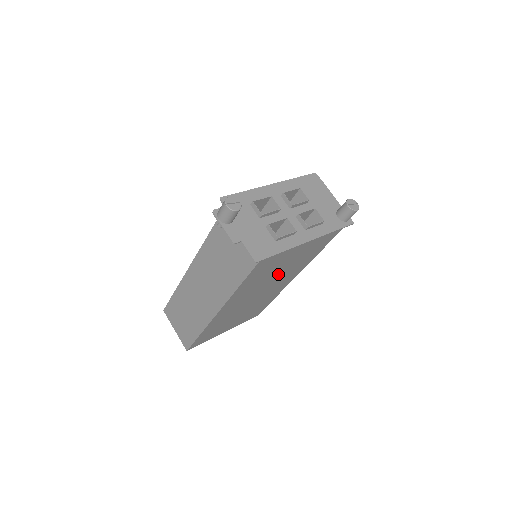
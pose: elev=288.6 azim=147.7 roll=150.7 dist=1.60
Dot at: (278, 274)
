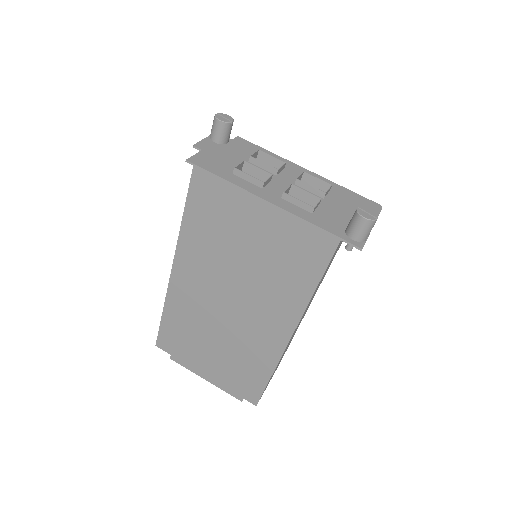
Dot at: (247, 268)
